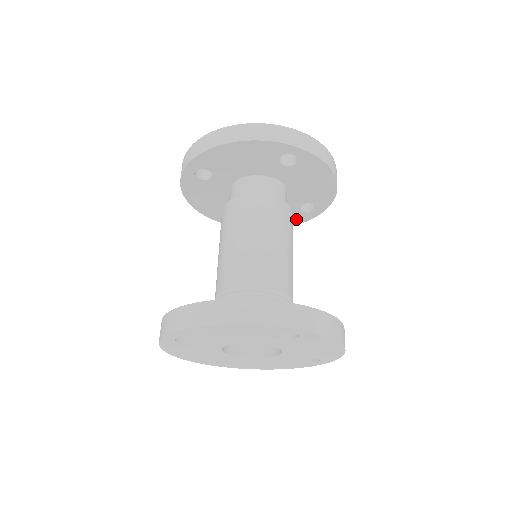
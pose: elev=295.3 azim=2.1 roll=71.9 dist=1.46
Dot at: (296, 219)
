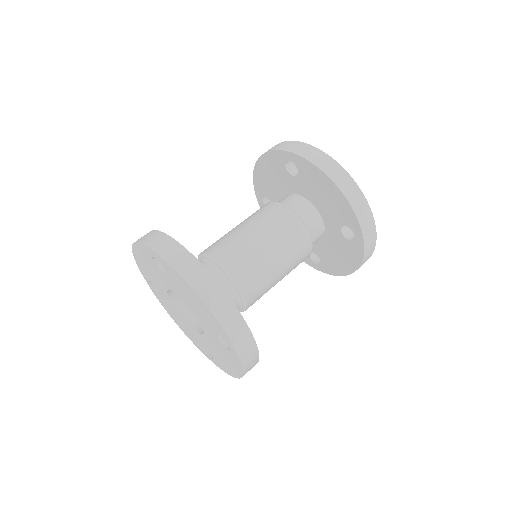
Dot at: (354, 255)
